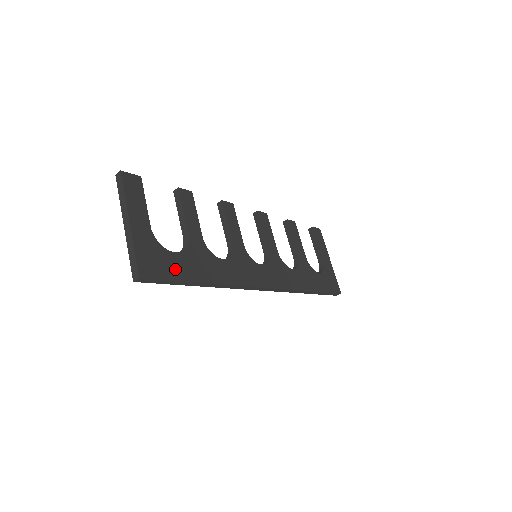
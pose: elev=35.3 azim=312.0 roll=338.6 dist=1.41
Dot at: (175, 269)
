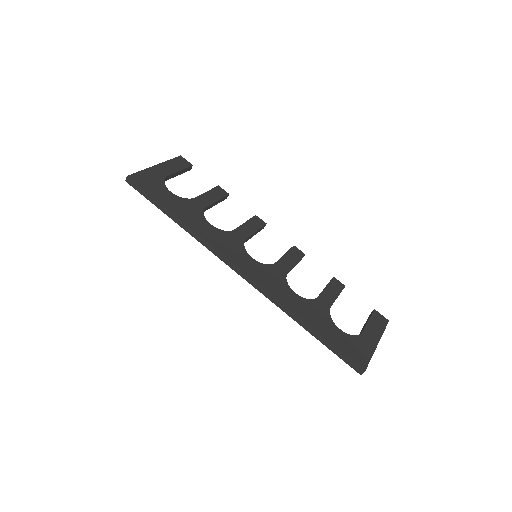
Dot at: (159, 194)
